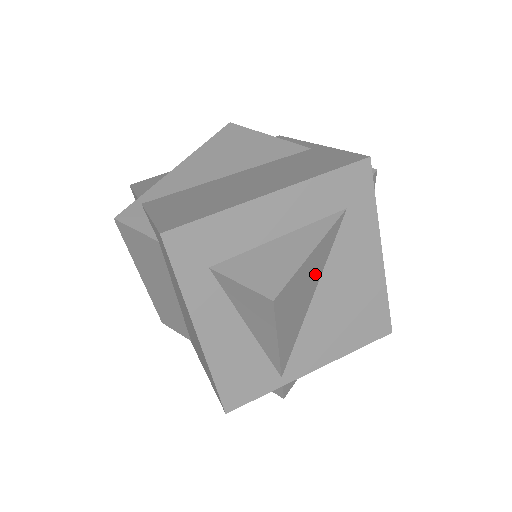
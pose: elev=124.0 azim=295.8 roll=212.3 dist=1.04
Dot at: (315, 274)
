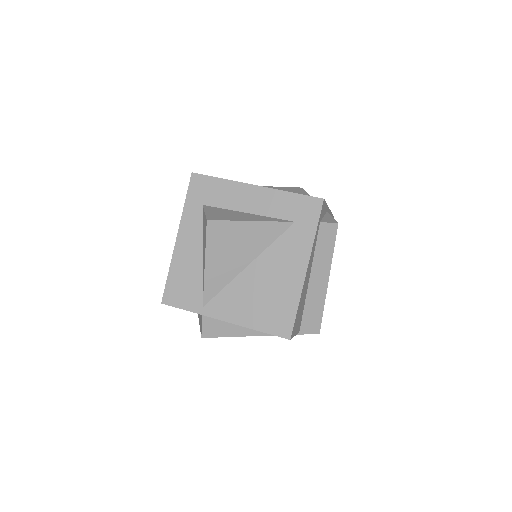
Dot at: (253, 246)
